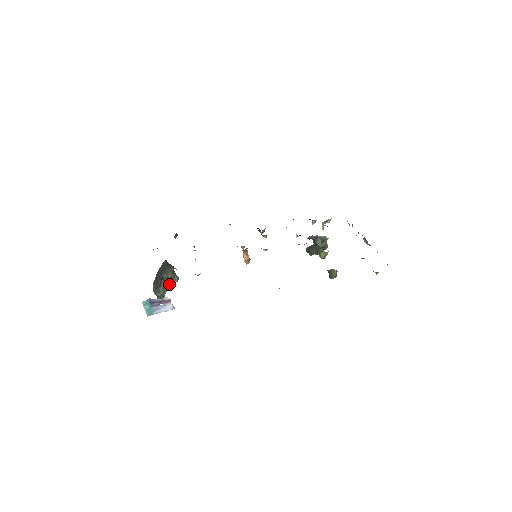
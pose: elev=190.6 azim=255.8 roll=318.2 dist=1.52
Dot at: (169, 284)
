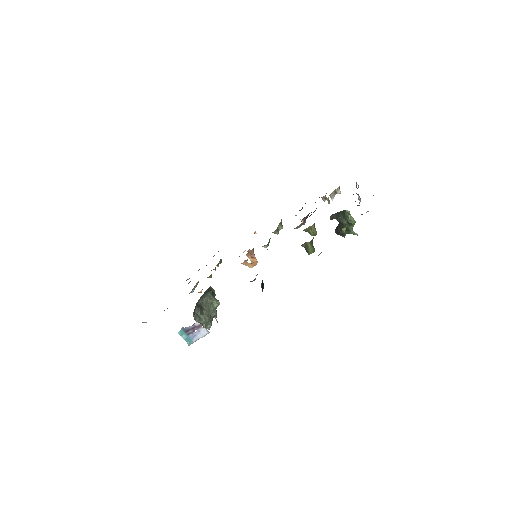
Dot at: (206, 309)
